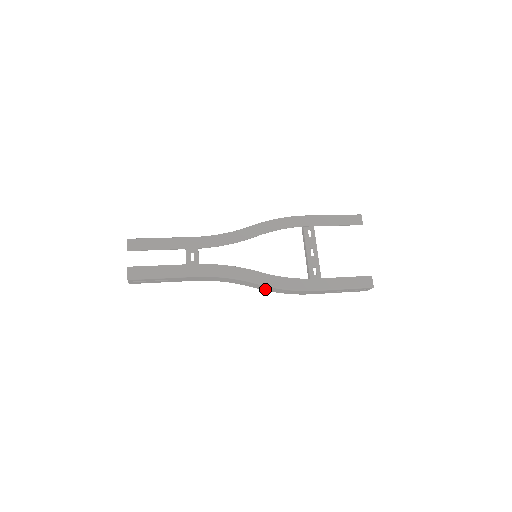
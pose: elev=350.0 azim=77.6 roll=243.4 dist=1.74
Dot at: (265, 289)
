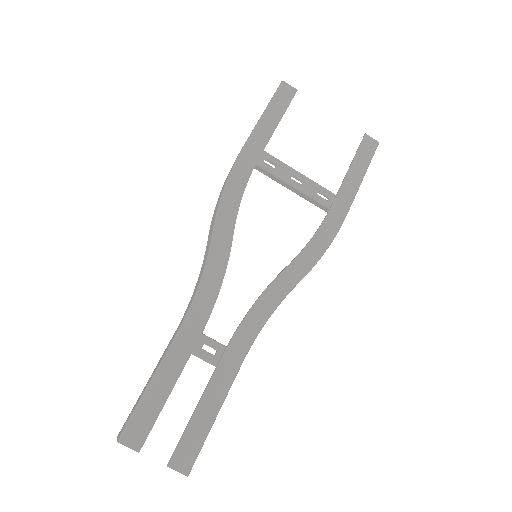
Dot at: occluded
